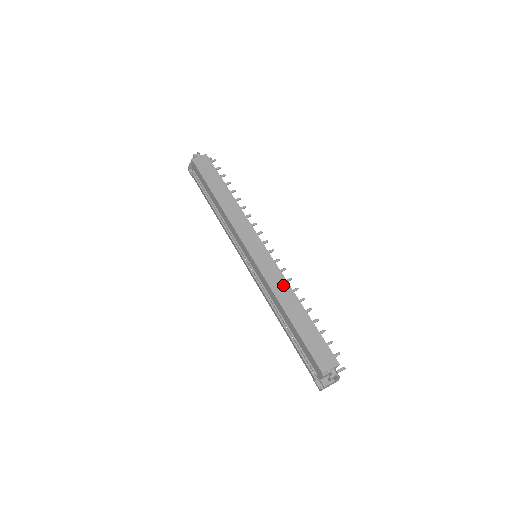
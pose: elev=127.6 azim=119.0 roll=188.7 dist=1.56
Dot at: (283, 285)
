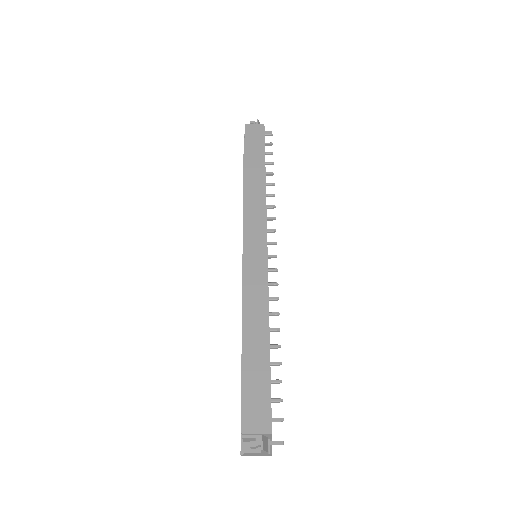
Dot at: (261, 301)
